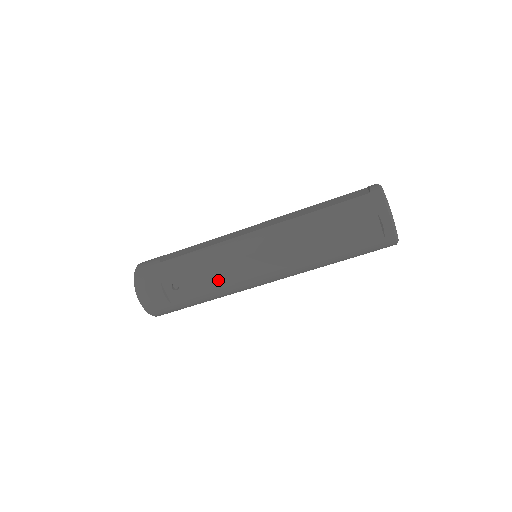
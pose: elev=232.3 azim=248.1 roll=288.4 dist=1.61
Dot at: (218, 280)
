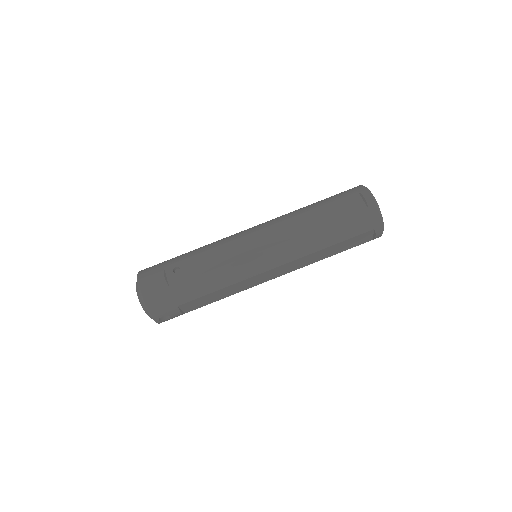
Dot at: (219, 260)
